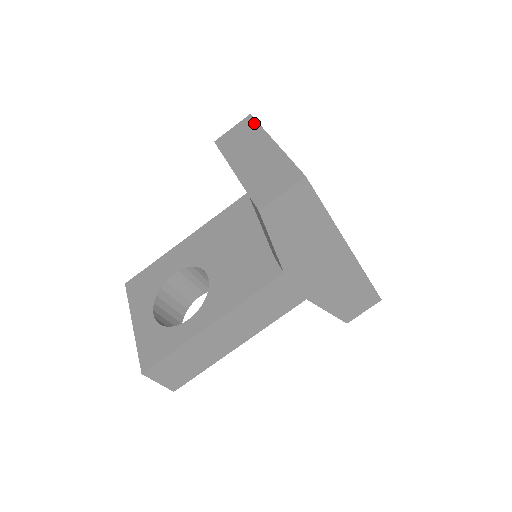
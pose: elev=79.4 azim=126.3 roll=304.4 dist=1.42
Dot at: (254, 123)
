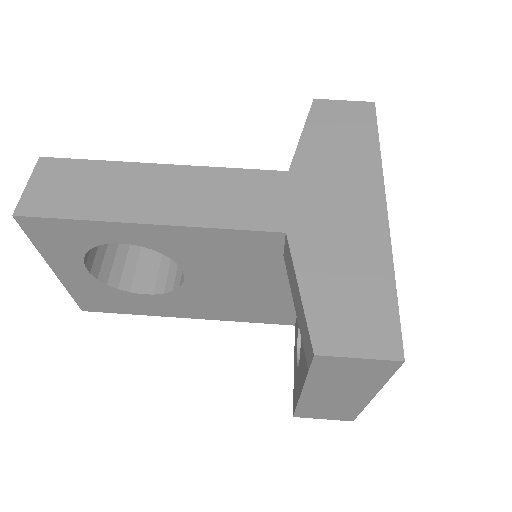
Dot at: occluded
